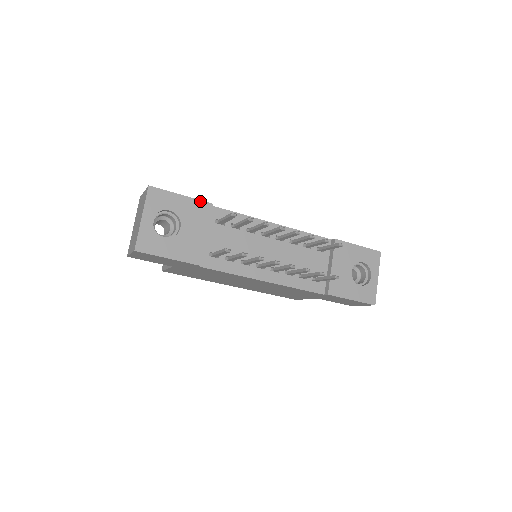
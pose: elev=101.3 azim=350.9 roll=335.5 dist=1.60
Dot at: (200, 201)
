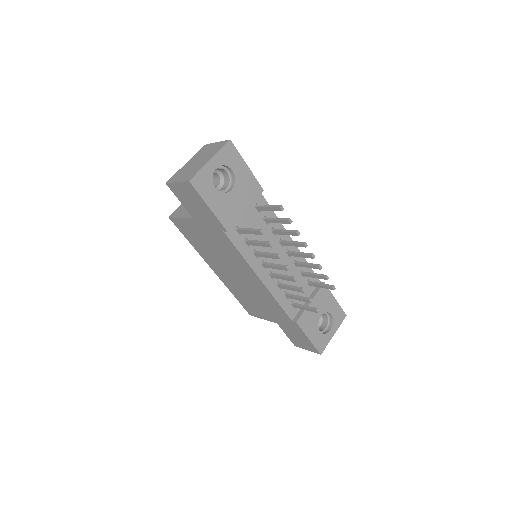
Dot at: (257, 181)
